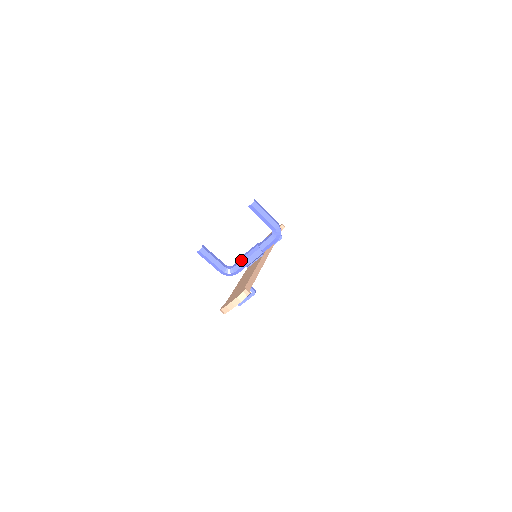
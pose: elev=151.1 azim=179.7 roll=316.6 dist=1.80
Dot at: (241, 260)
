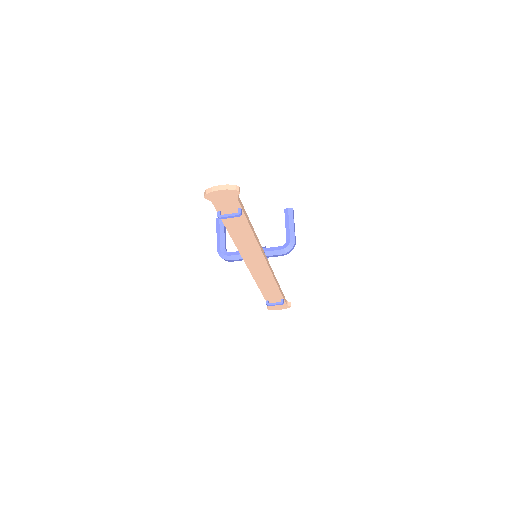
Dot at: occluded
